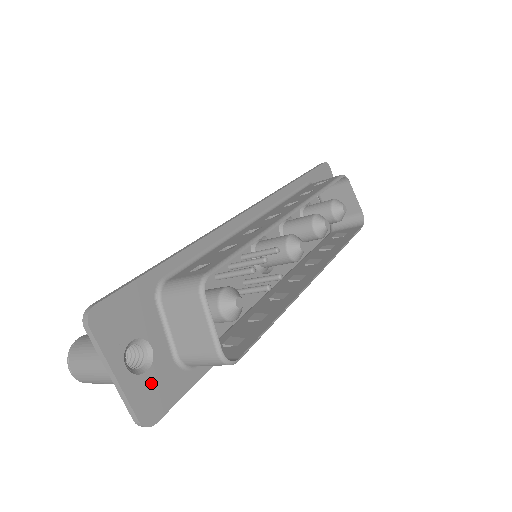
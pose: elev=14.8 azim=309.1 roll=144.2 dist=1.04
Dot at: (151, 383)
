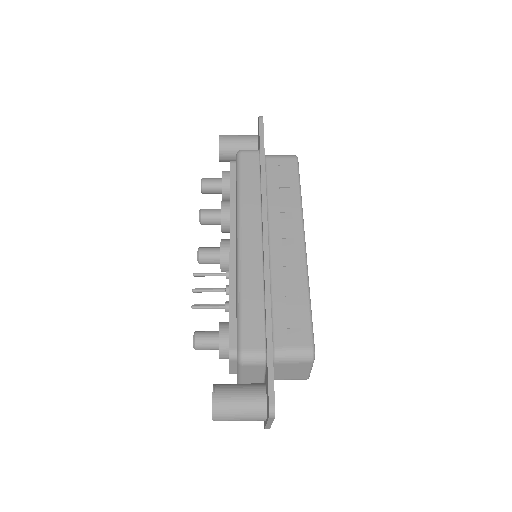
Dot at: occluded
